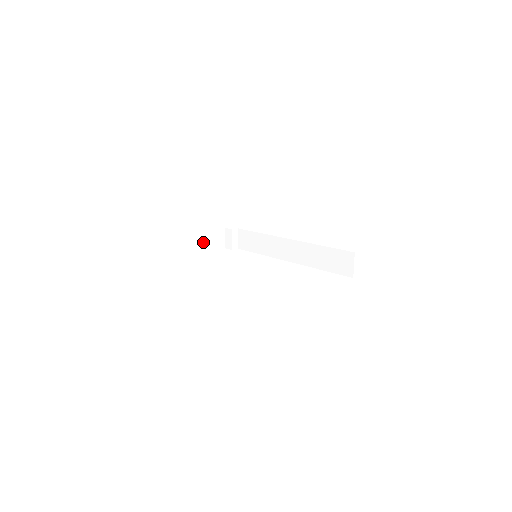
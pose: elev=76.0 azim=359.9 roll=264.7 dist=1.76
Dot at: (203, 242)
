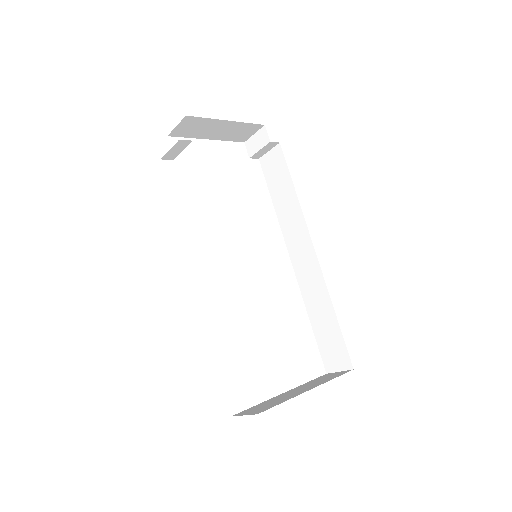
Dot at: (219, 130)
